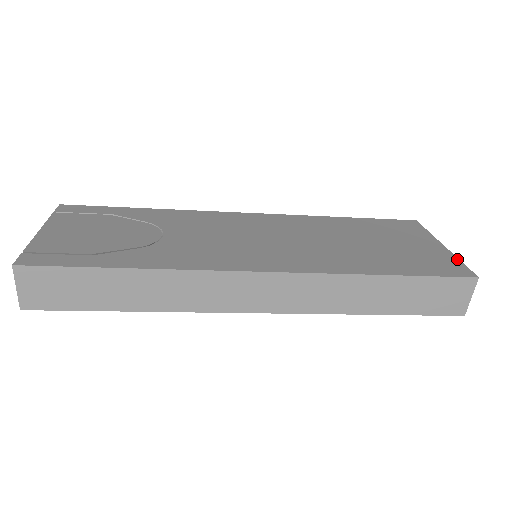
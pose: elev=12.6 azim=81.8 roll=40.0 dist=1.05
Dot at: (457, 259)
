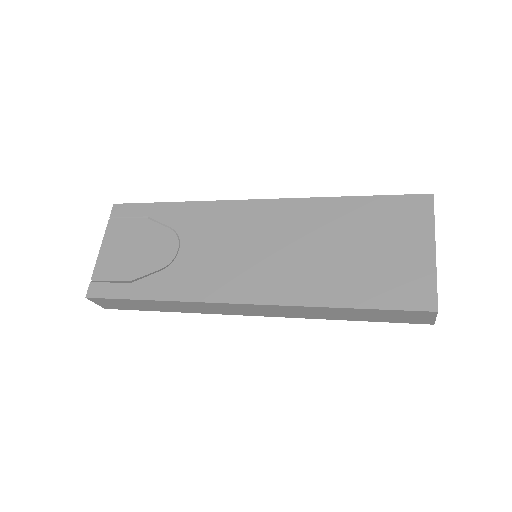
Dot at: (434, 278)
